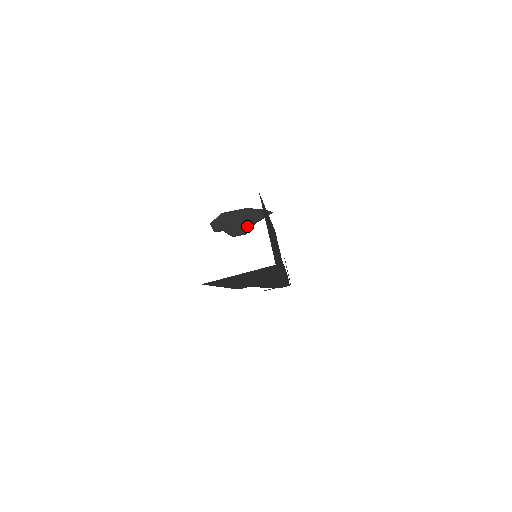
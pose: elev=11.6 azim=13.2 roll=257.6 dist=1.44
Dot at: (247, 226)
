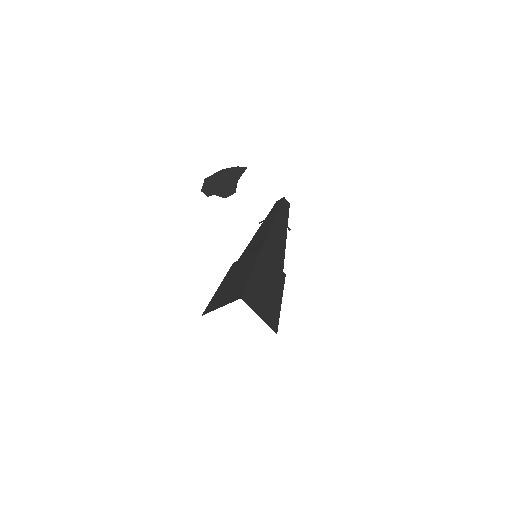
Dot at: (232, 187)
